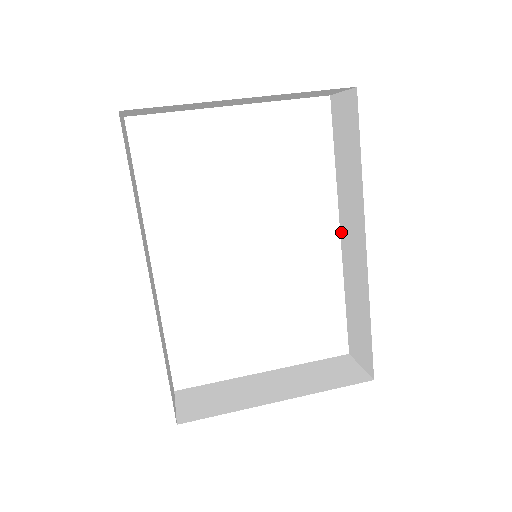
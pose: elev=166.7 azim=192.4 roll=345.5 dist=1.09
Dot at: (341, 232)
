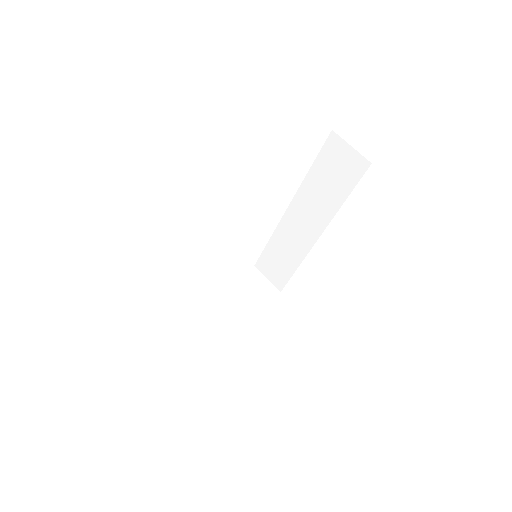
Dot at: (289, 210)
